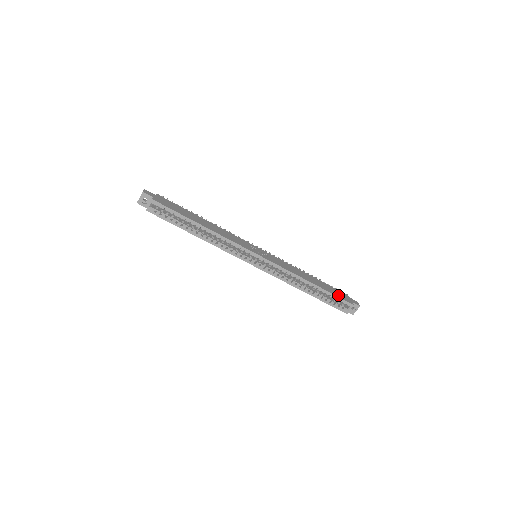
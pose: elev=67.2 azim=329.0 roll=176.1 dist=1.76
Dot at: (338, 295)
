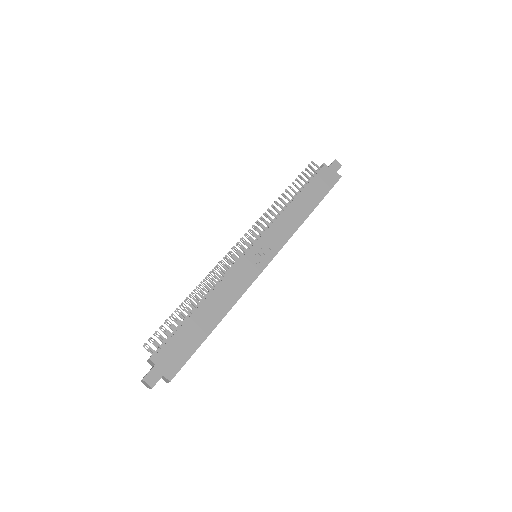
Dot at: (327, 187)
